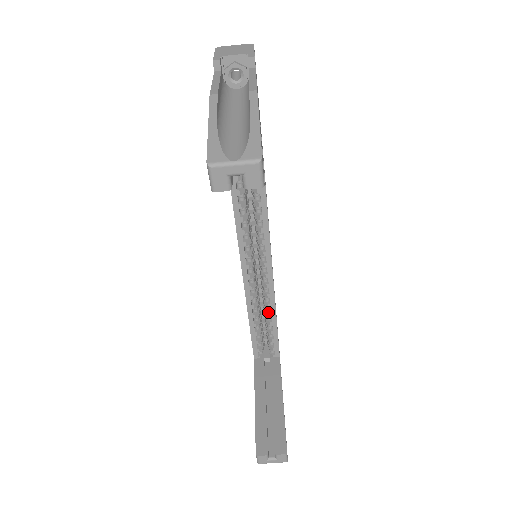
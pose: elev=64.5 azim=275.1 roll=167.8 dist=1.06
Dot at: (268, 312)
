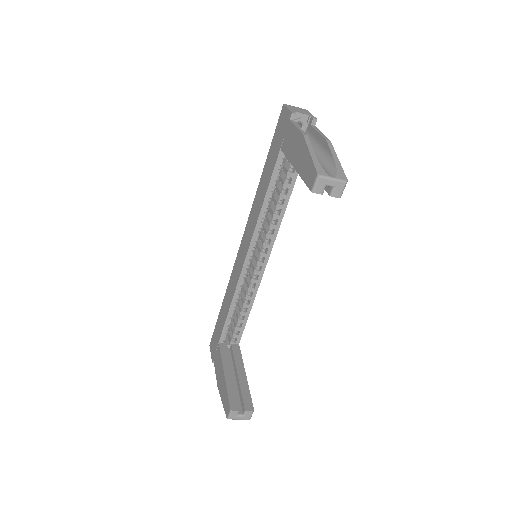
Dot at: (246, 304)
